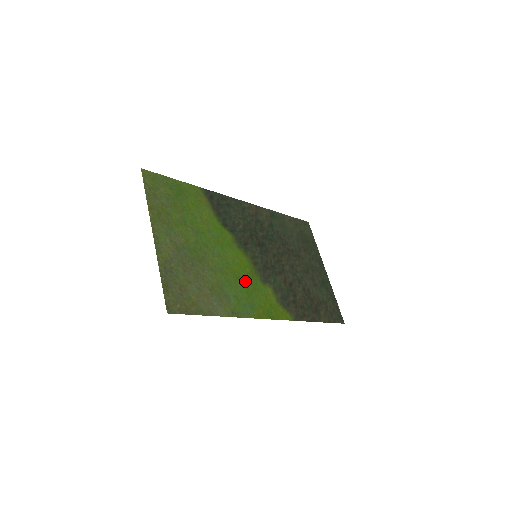
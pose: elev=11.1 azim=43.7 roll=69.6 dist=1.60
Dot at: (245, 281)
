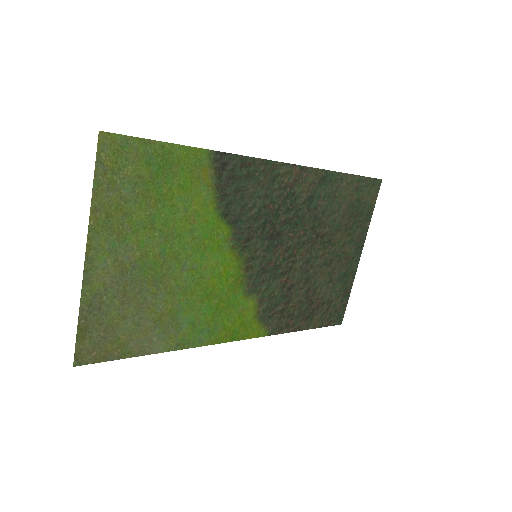
Dot at: (218, 298)
